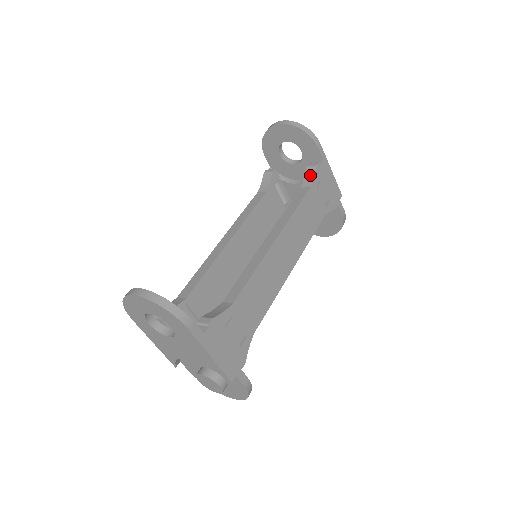
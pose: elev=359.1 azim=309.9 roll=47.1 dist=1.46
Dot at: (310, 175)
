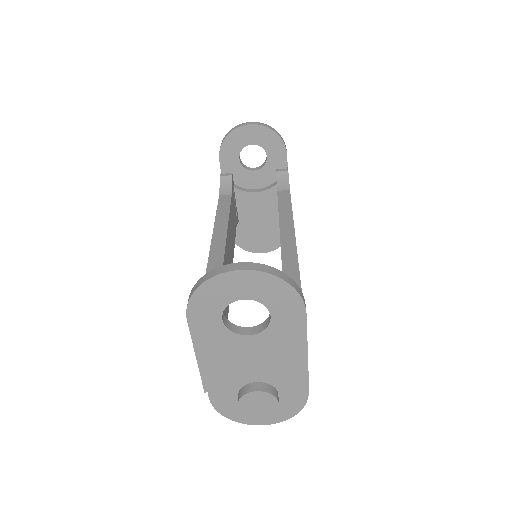
Dot at: (283, 179)
